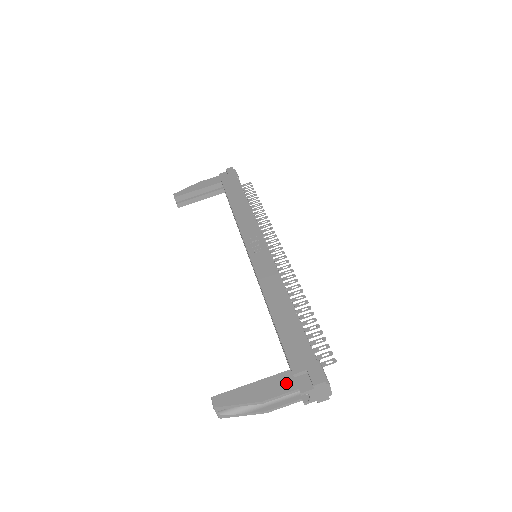
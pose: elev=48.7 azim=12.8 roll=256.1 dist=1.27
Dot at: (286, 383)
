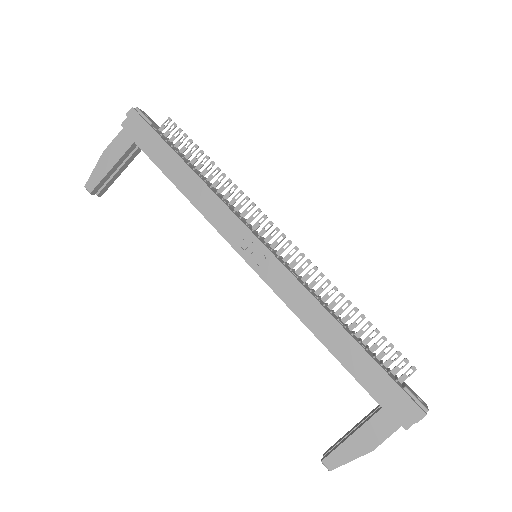
Dot at: (386, 425)
